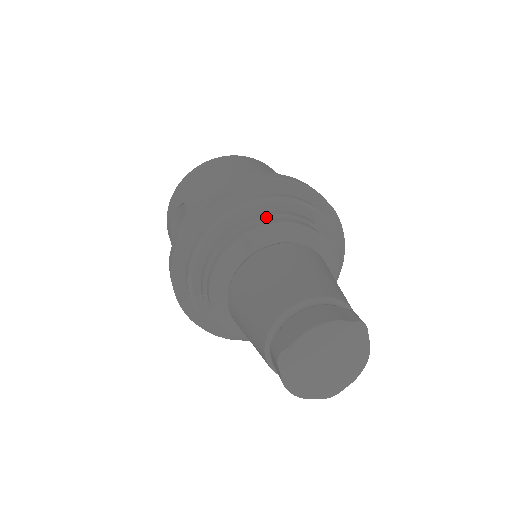
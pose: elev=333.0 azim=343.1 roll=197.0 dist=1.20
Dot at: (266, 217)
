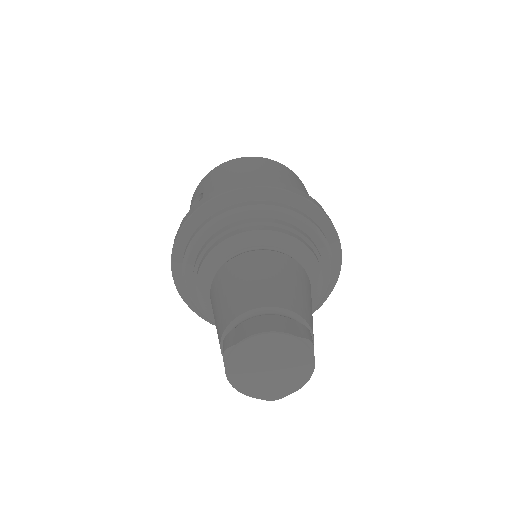
Dot at: (261, 223)
